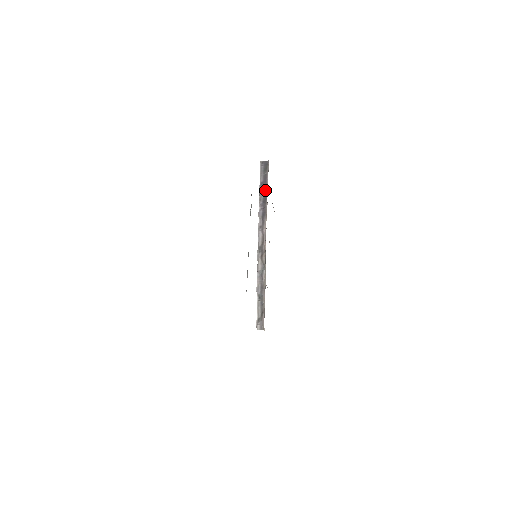
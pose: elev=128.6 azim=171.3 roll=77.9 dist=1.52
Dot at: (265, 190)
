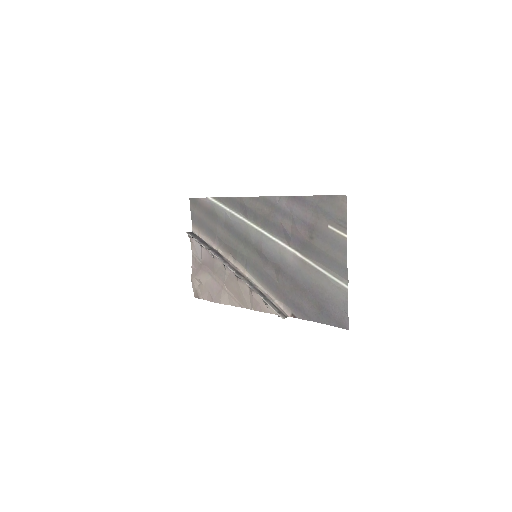
Dot at: (207, 244)
